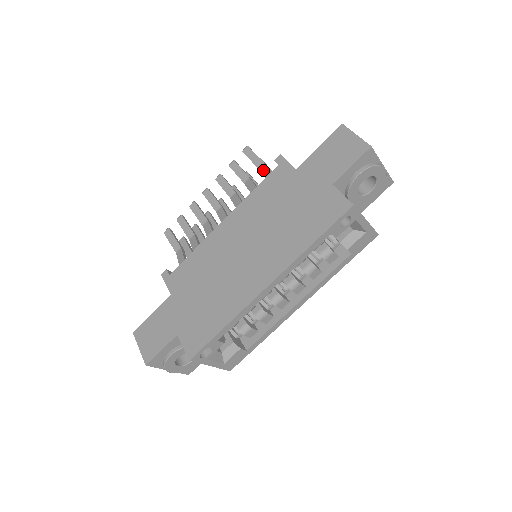
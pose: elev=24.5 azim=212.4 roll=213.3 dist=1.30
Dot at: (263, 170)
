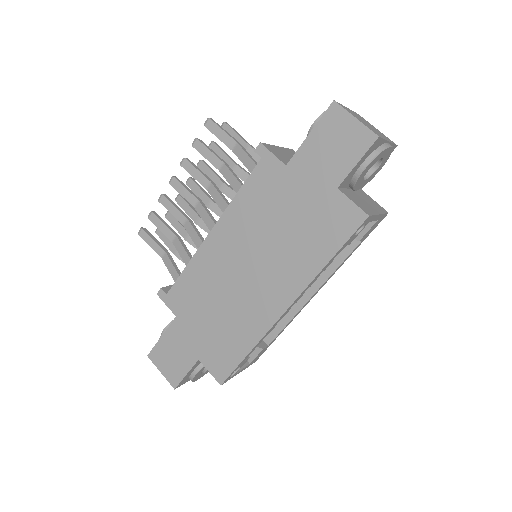
Dot at: (239, 155)
